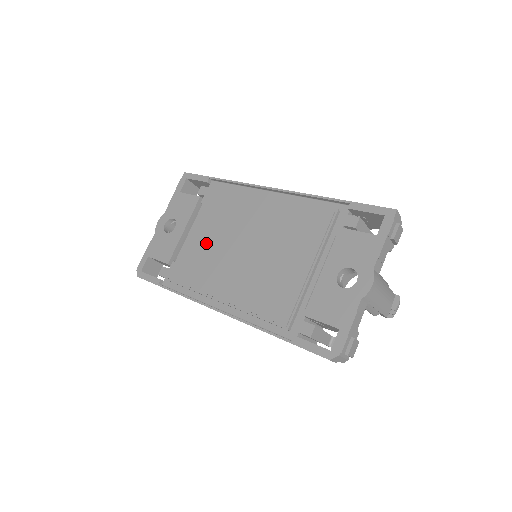
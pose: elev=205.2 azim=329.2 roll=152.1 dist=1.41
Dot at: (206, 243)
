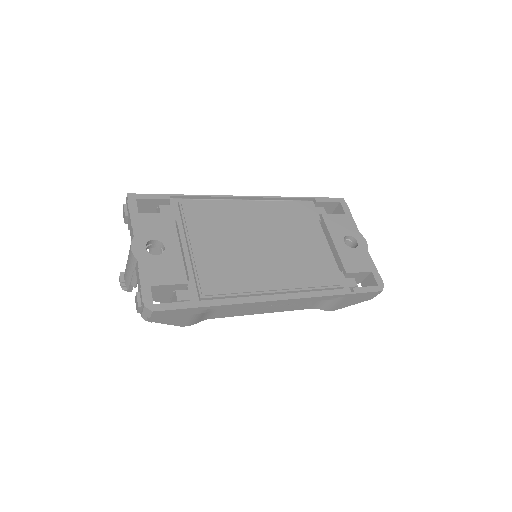
Dot at: (221, 251)
